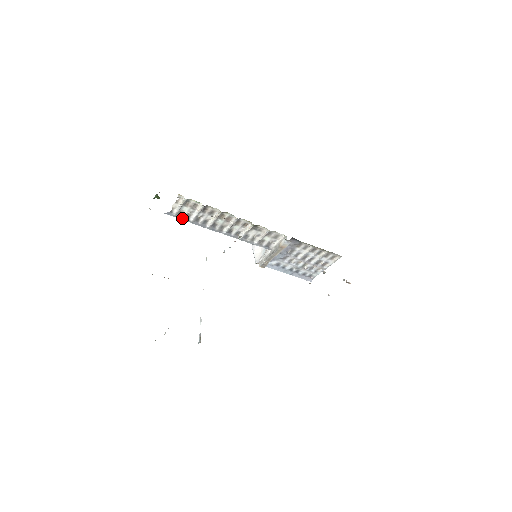
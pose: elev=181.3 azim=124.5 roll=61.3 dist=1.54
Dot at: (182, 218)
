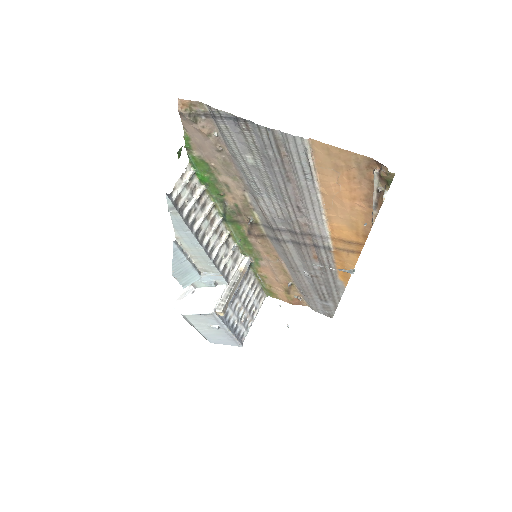
Dot at: (178, 209)
